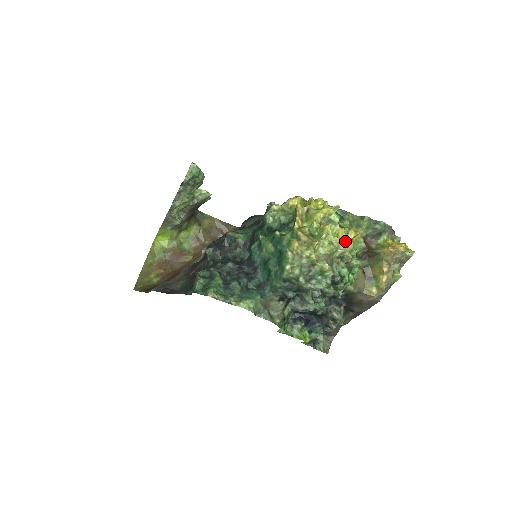
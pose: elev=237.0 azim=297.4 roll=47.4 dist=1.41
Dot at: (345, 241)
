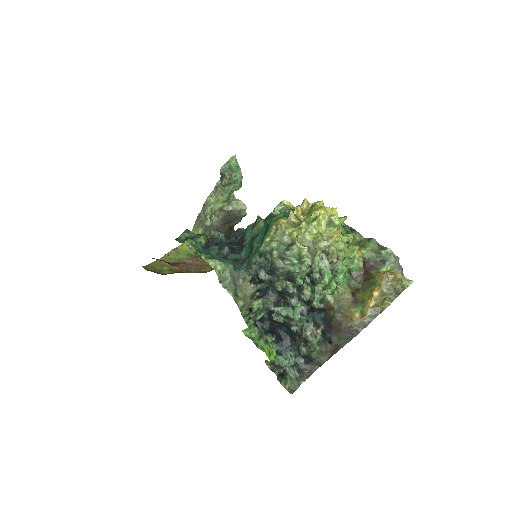
Dot at: (336, 237)
